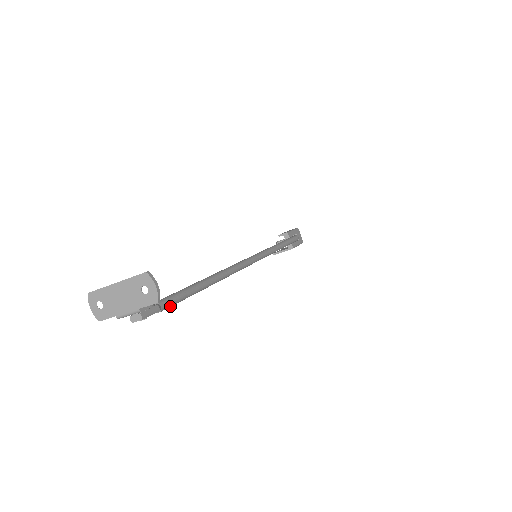
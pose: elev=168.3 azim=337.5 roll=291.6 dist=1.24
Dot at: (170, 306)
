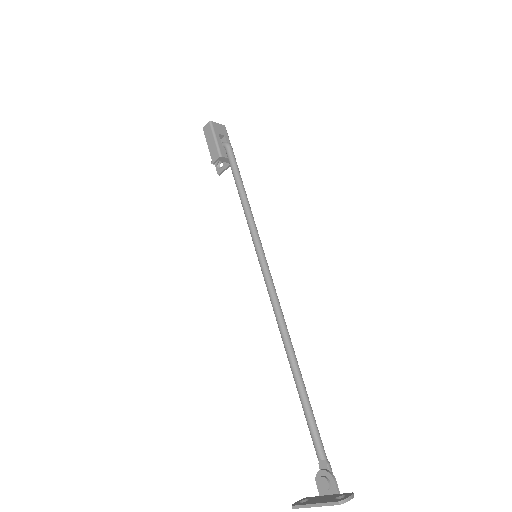
Dot at: (322, 443)
